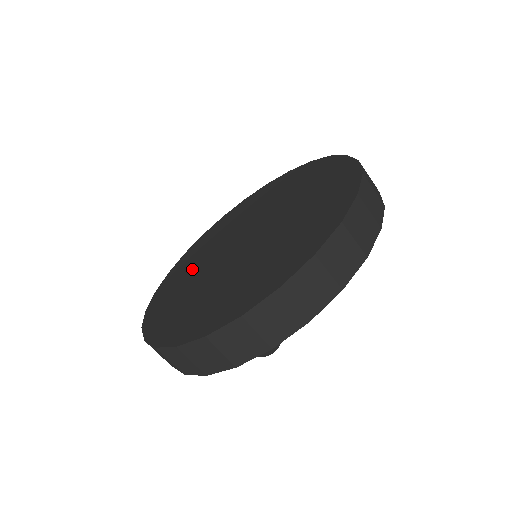
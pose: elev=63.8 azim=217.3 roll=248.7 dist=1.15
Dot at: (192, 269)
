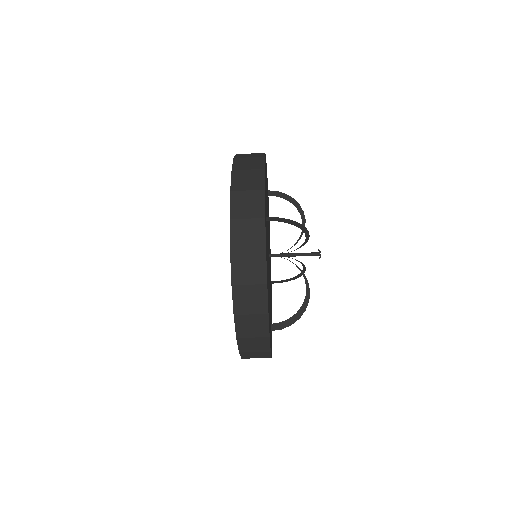
Dot at: occluded
